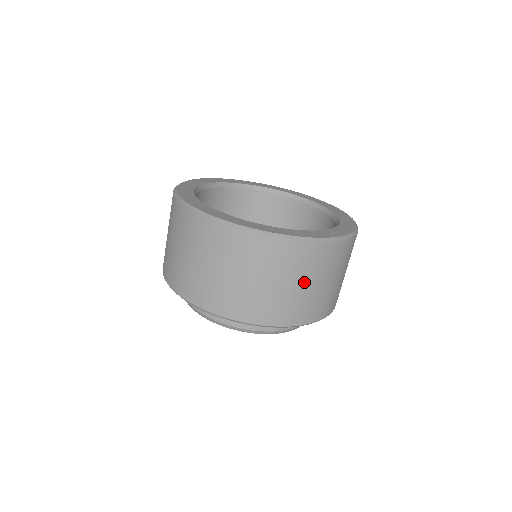
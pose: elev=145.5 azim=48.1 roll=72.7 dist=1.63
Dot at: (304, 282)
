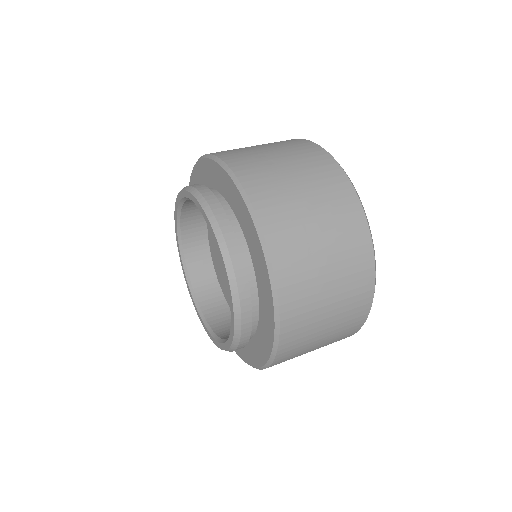
Dot at: (305, 187)
